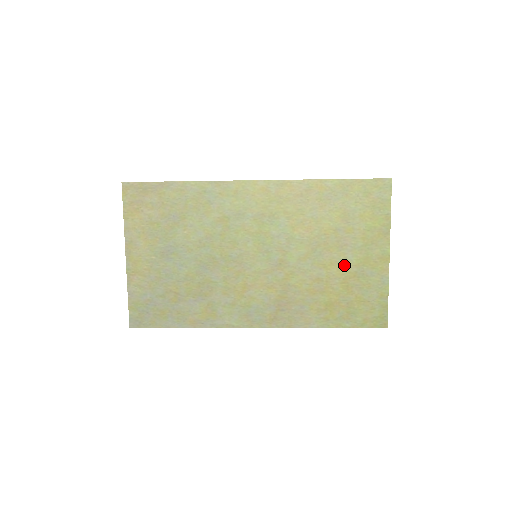
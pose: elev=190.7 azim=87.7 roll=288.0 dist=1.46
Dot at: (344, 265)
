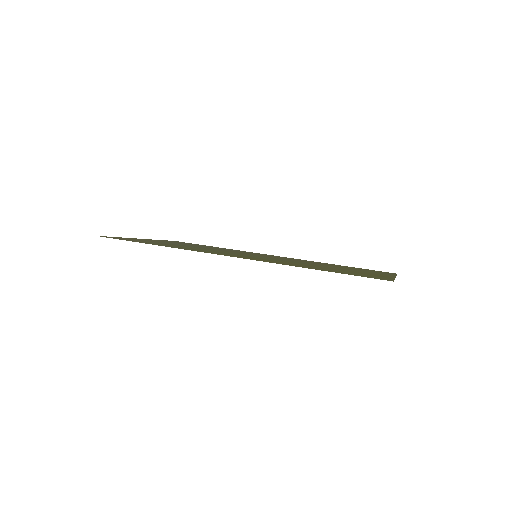
Dot at: (347, 269)
